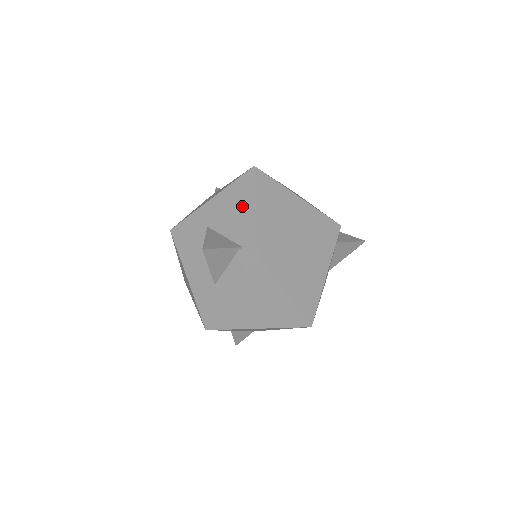
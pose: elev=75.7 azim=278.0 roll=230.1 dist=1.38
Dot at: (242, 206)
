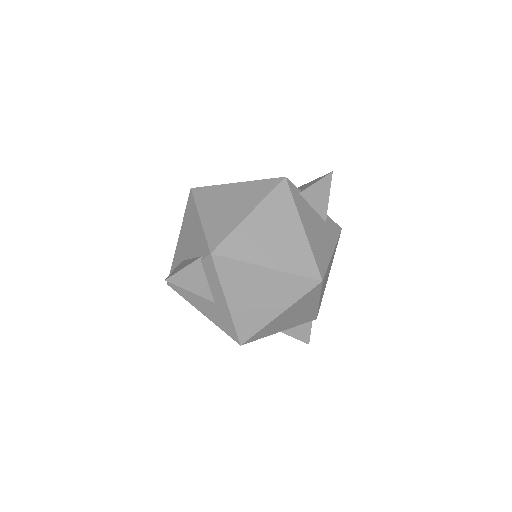
Dot at: (193, 225)
